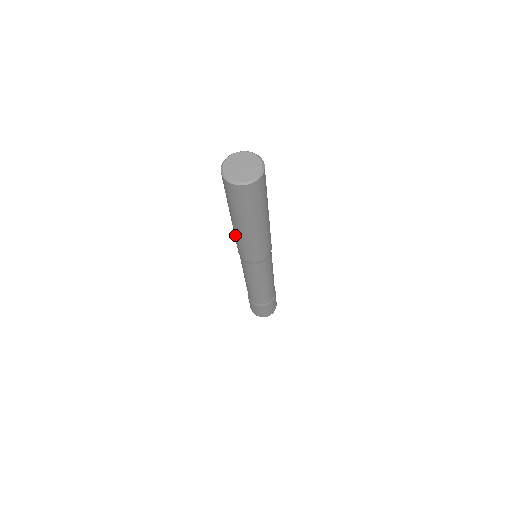
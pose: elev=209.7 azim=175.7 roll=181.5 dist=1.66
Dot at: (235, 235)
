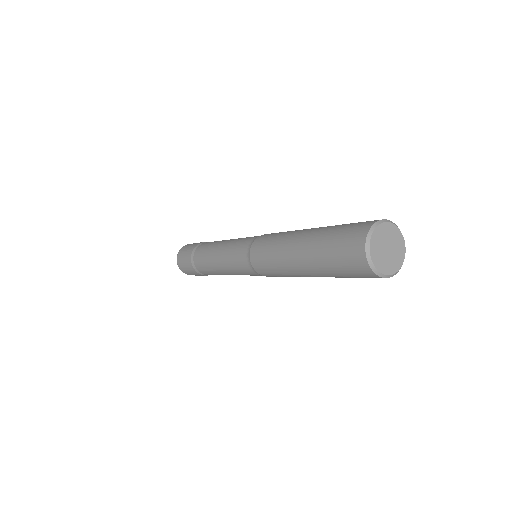
Dot at: (278, 258)
